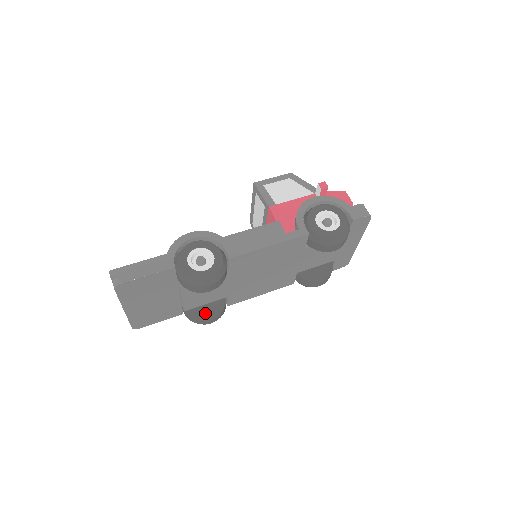
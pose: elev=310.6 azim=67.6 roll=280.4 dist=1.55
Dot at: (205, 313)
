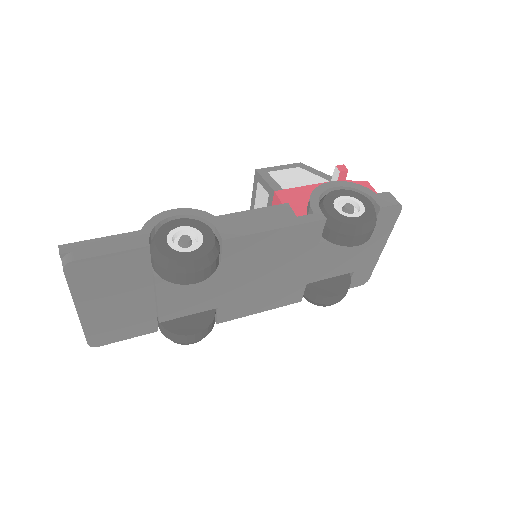
Dot at: (187, 327)
